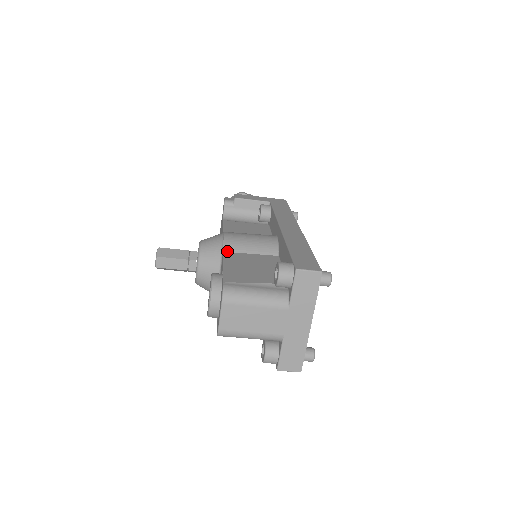
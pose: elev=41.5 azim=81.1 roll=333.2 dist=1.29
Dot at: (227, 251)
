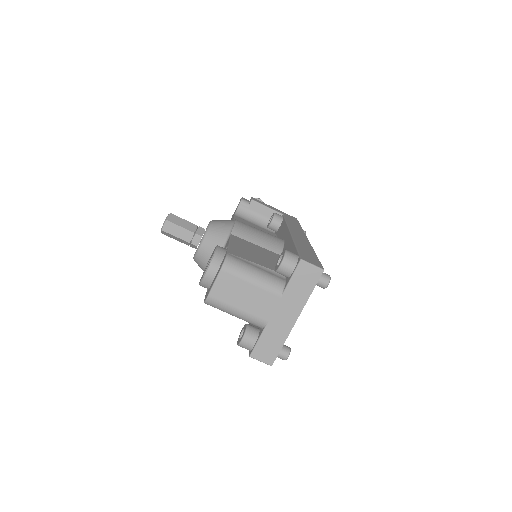
Dot at: (235, 235)
